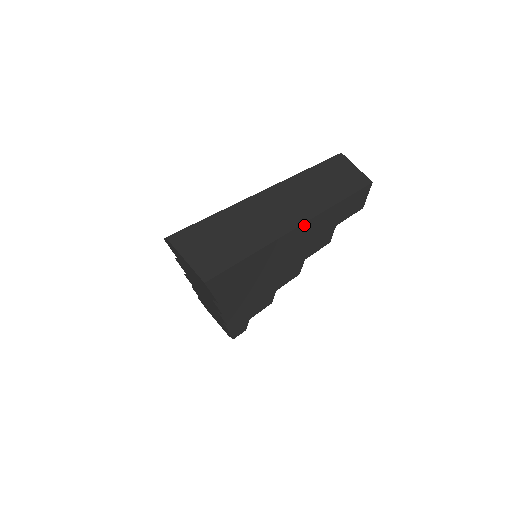
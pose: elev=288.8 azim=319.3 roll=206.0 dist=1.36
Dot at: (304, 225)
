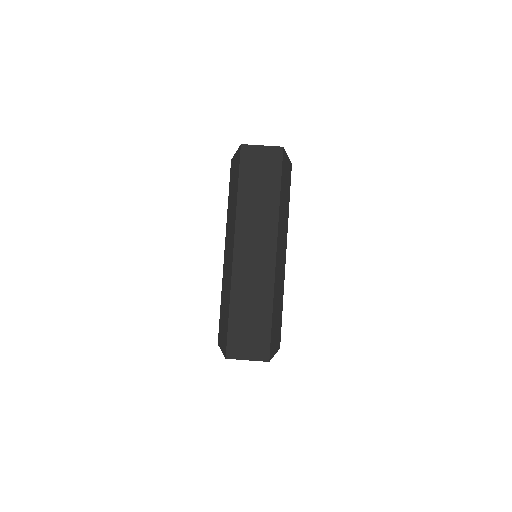
Dot at: (277, 252)
